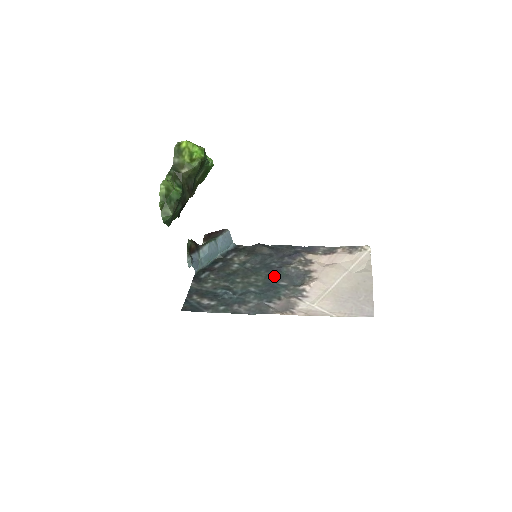
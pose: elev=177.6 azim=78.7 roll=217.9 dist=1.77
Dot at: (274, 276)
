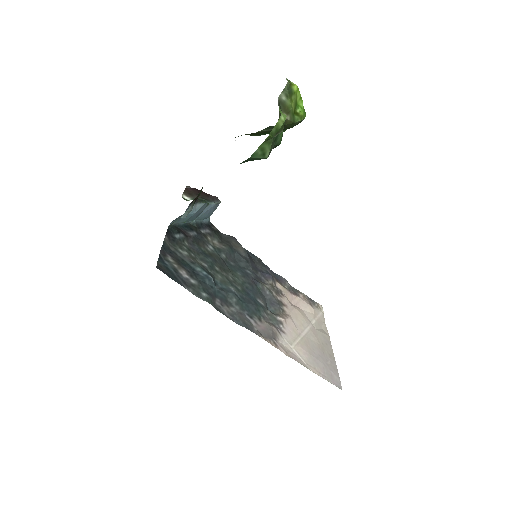
Dot at: (252, 287)
